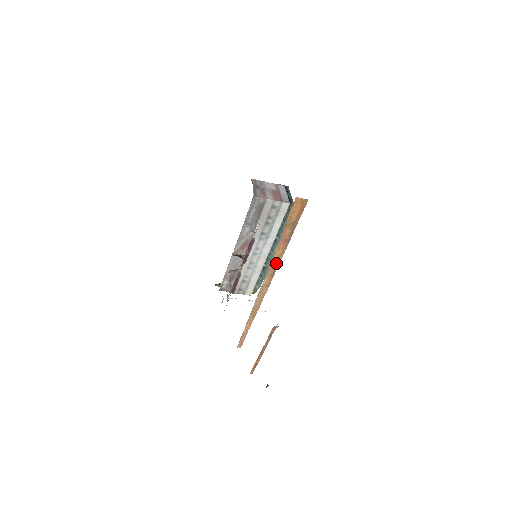
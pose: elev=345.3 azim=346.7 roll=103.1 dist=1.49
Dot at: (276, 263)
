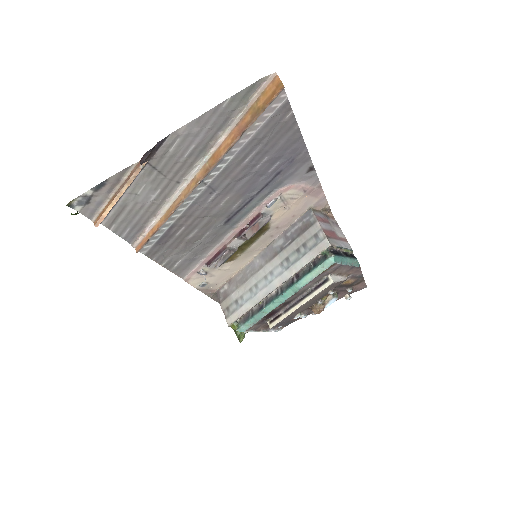
Dot at: (218, 155)
